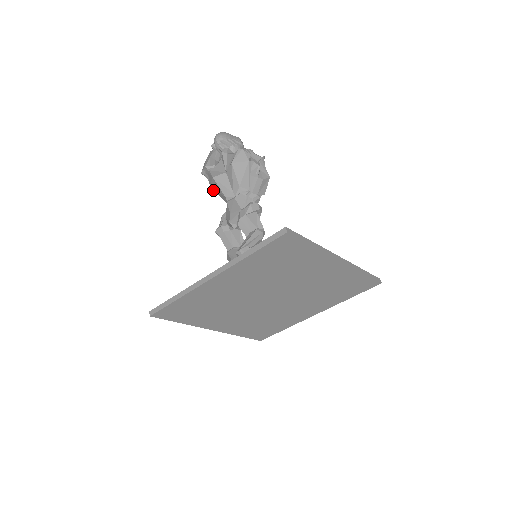
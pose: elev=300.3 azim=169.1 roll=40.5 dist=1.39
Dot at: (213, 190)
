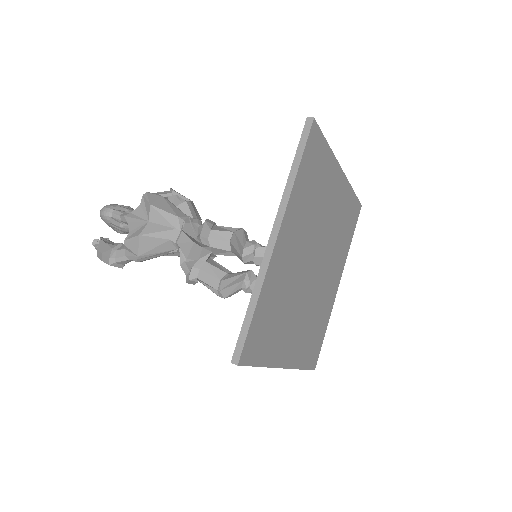
Dot at: (145, 256)
